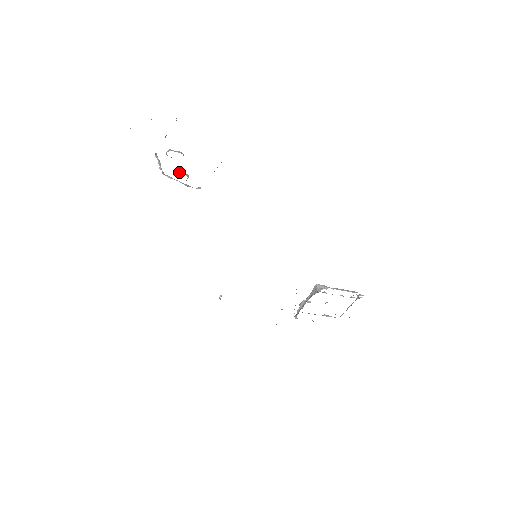
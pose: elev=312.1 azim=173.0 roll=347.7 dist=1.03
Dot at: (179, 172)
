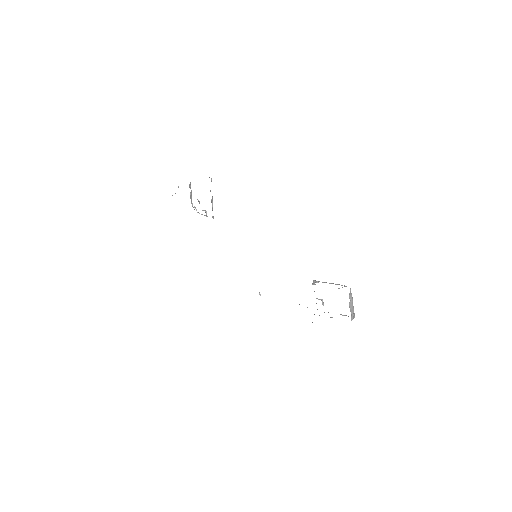
Dot at: (202, 210)
